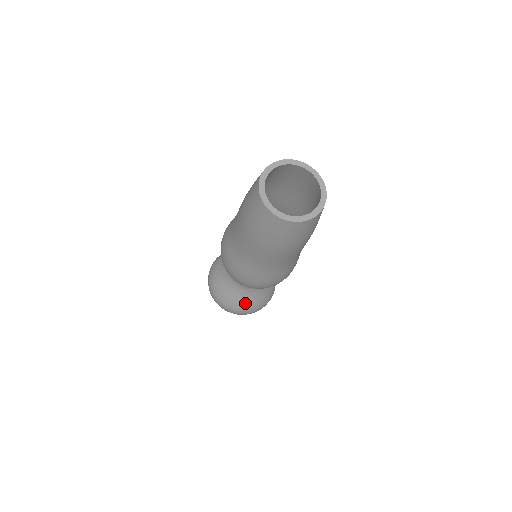
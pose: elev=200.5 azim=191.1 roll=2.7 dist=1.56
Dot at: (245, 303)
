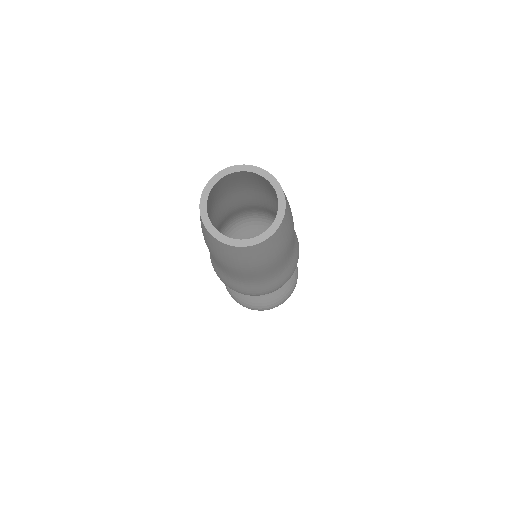
Dot at: (286, 288)
